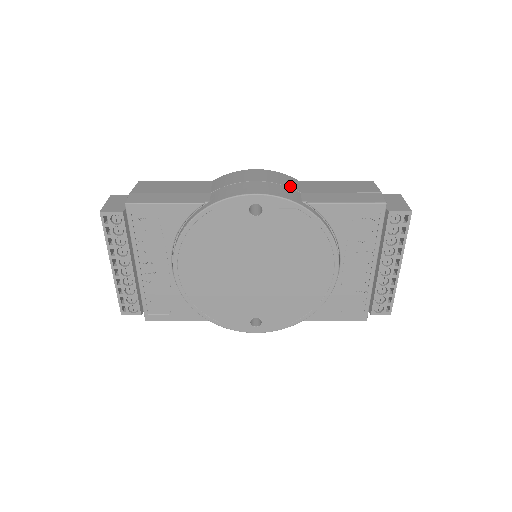
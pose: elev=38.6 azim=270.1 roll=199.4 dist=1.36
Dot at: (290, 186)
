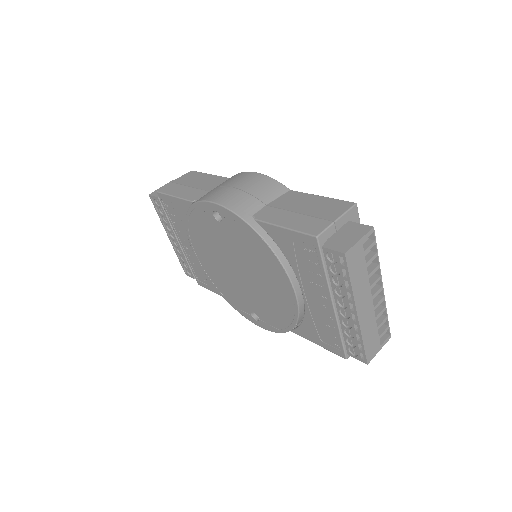
Dot at: (260, 196)
